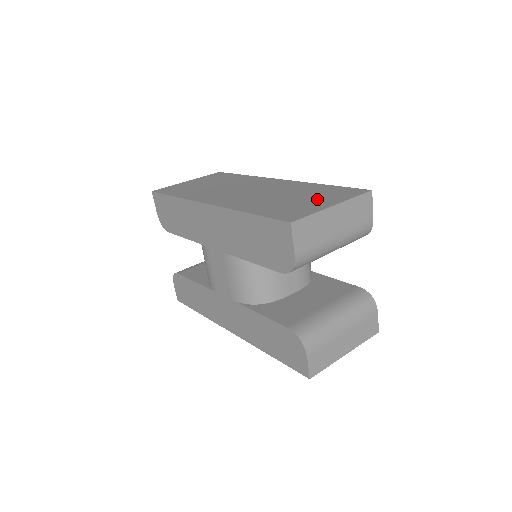
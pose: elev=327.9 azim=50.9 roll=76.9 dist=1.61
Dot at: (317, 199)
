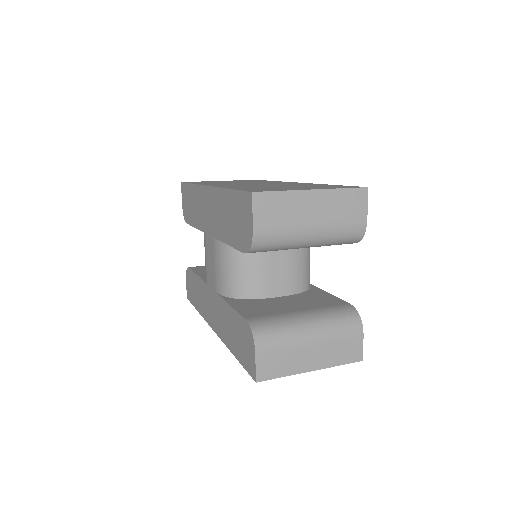
Dot at: (305, 187)
